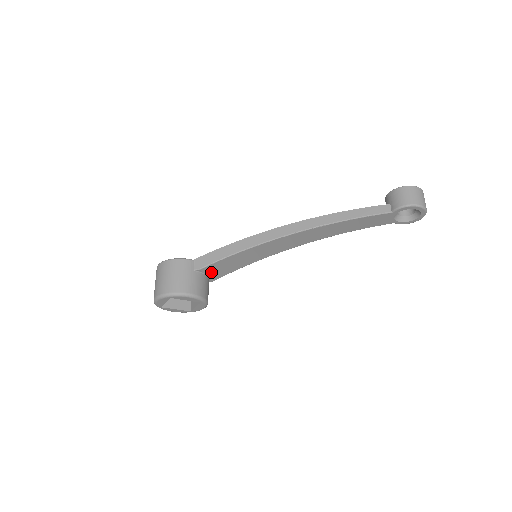
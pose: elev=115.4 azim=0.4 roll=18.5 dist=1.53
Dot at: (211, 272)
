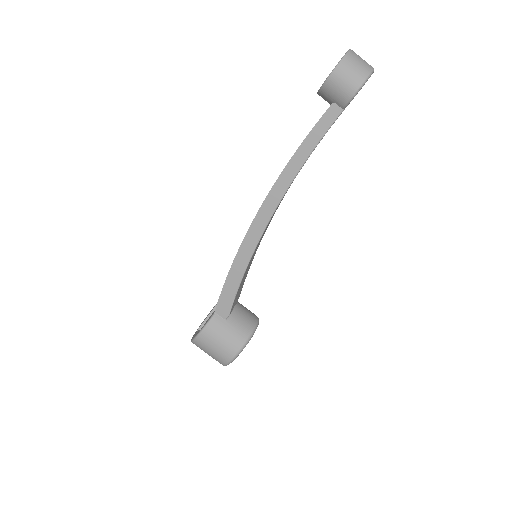
Dot at: (235, 301)
